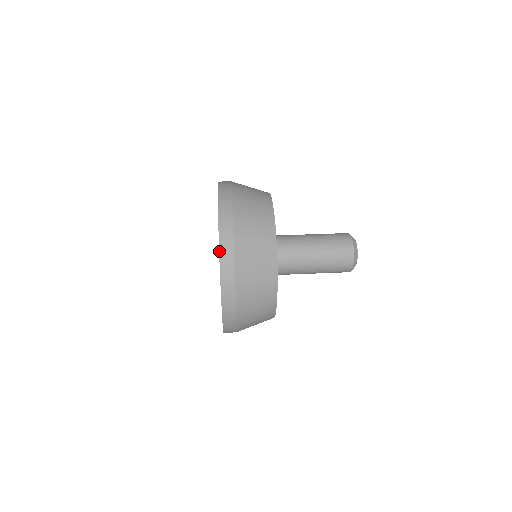
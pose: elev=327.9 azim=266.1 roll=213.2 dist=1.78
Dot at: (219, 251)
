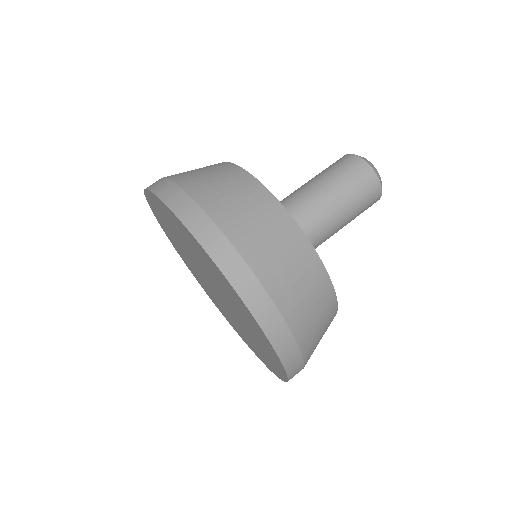
Dot at: (245, 306)
